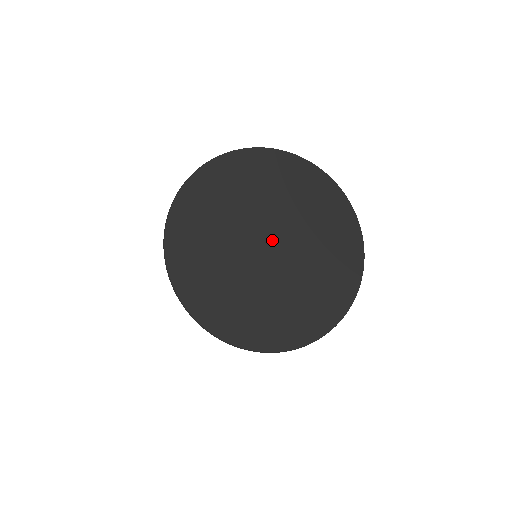
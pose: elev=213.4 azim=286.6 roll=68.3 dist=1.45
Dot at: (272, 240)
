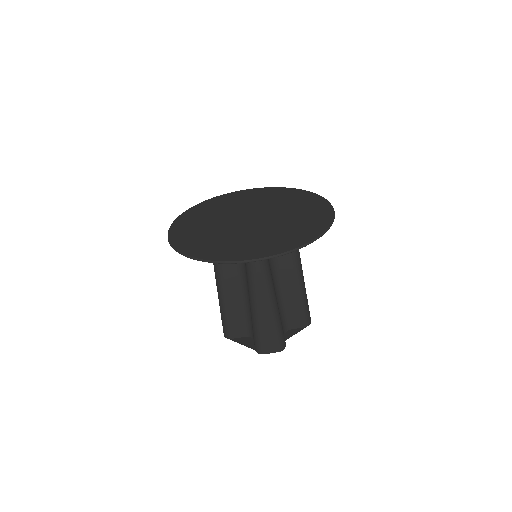
Dot at: (251, 217)
